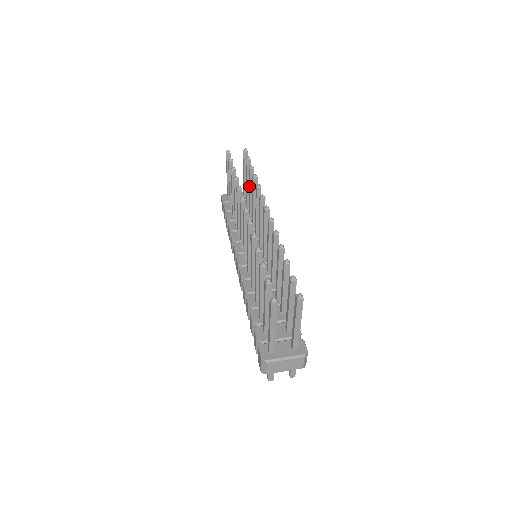
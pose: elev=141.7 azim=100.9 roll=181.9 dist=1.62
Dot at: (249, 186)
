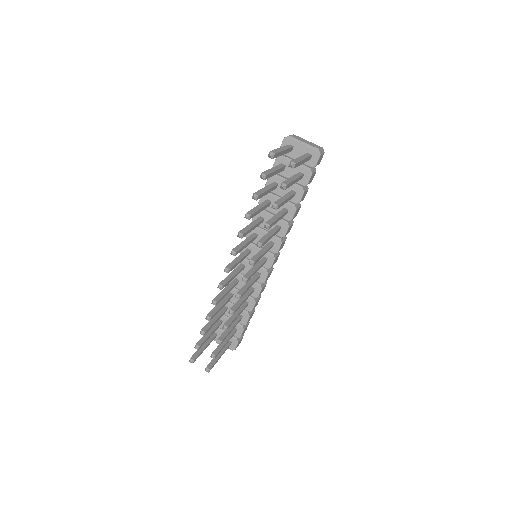
Dot at: occluded
